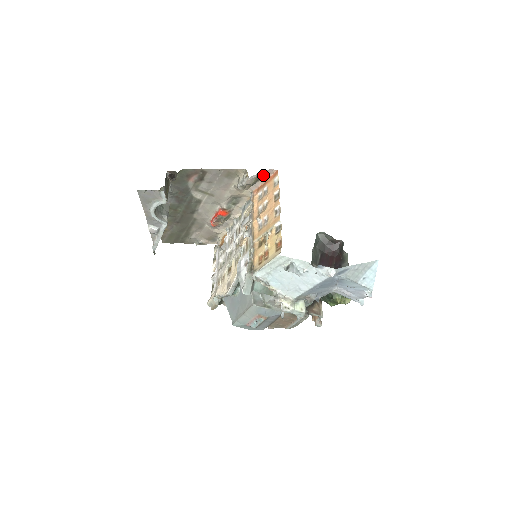
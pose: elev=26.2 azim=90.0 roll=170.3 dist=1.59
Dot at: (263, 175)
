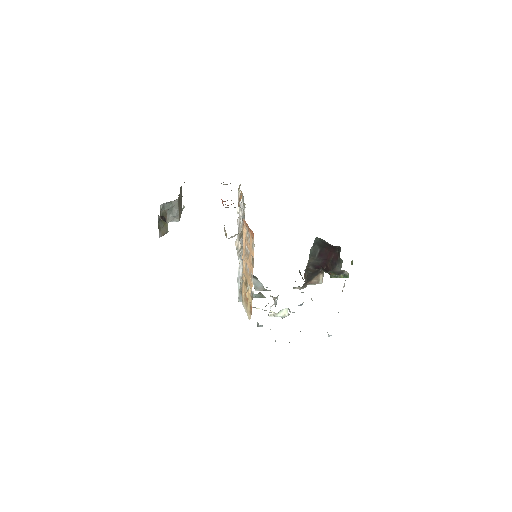
Dot at: occluded
